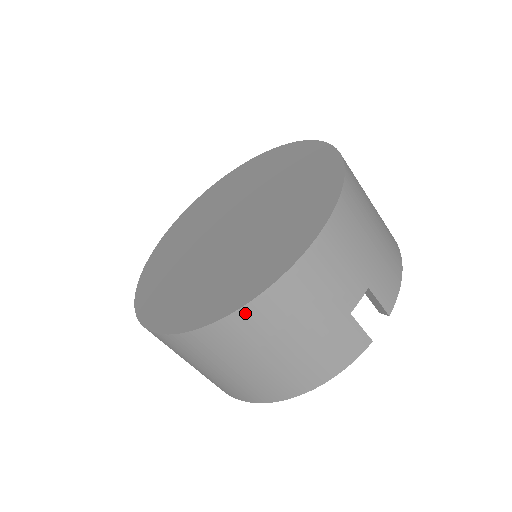
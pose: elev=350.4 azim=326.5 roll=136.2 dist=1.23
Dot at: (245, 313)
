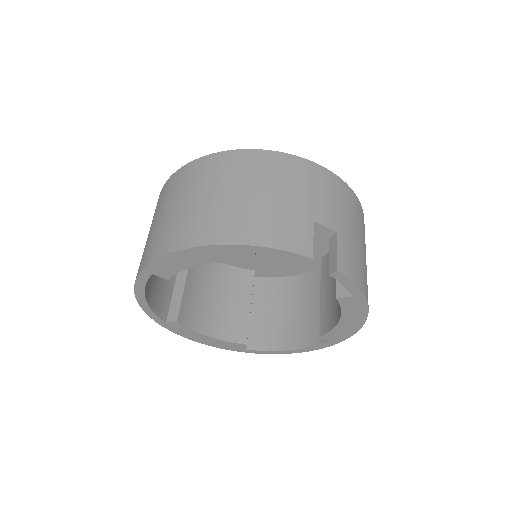
Dot at: (256, 154)
